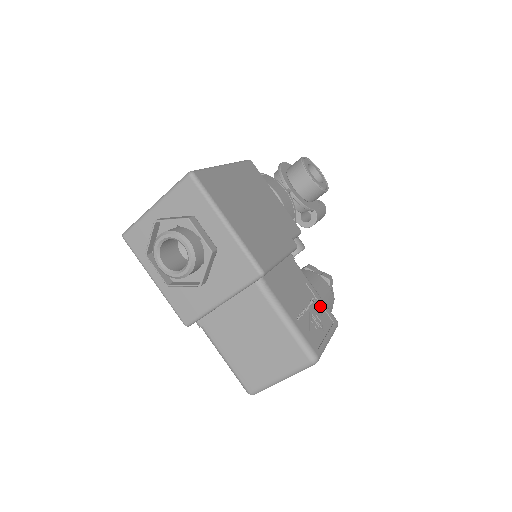
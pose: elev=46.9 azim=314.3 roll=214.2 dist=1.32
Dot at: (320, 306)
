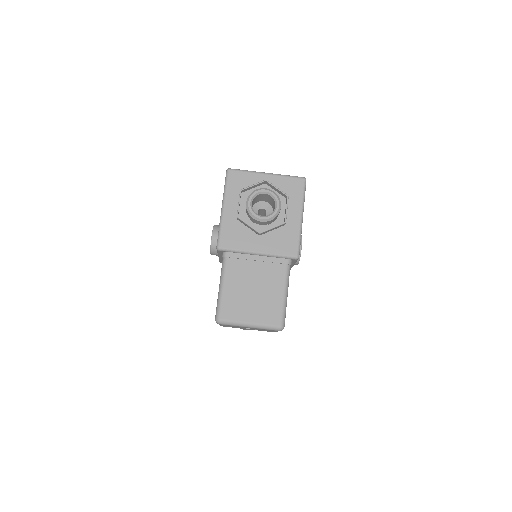
Dot at: occluded
